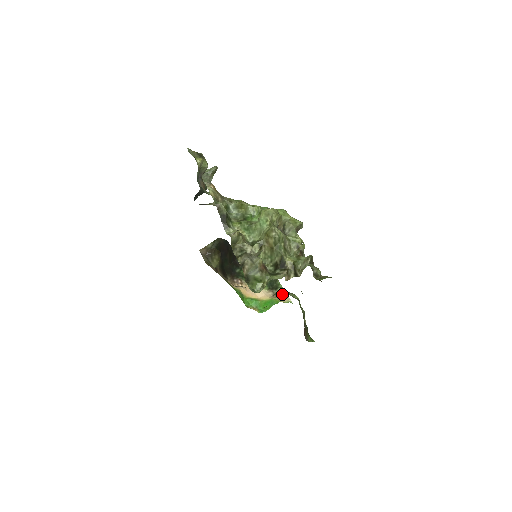
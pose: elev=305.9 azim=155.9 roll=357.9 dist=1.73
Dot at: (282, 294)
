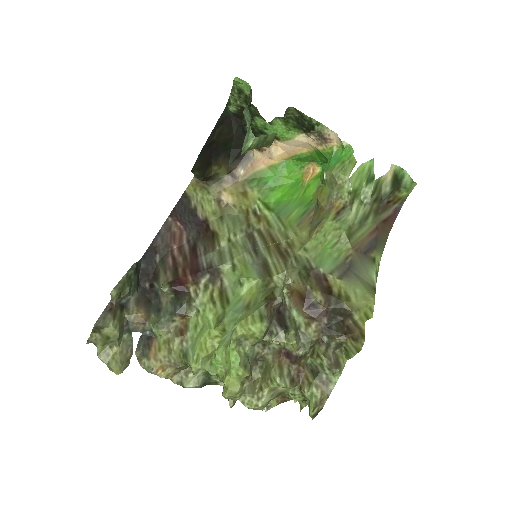
Dot at: (325, 185)
